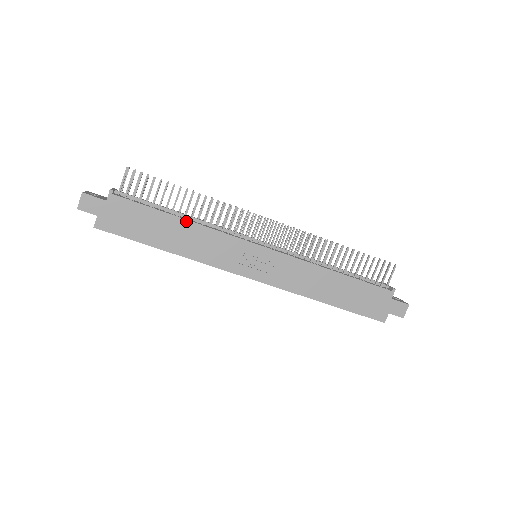
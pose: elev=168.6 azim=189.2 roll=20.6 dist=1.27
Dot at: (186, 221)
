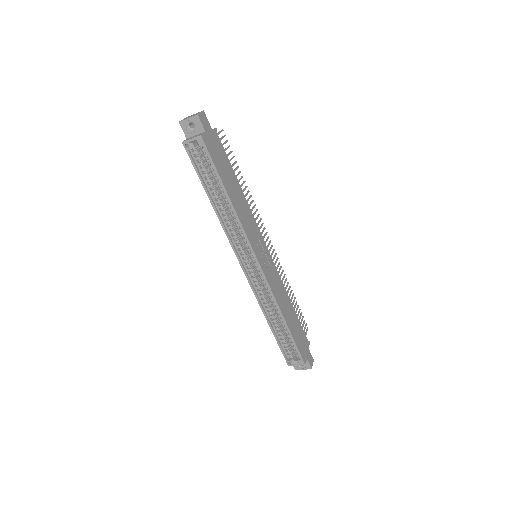
Dot at: (242, 191)
